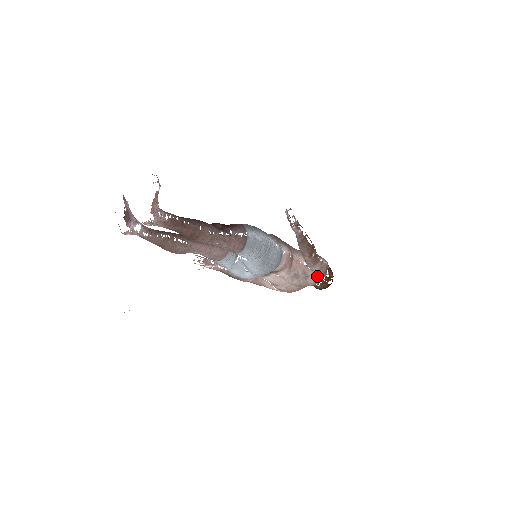
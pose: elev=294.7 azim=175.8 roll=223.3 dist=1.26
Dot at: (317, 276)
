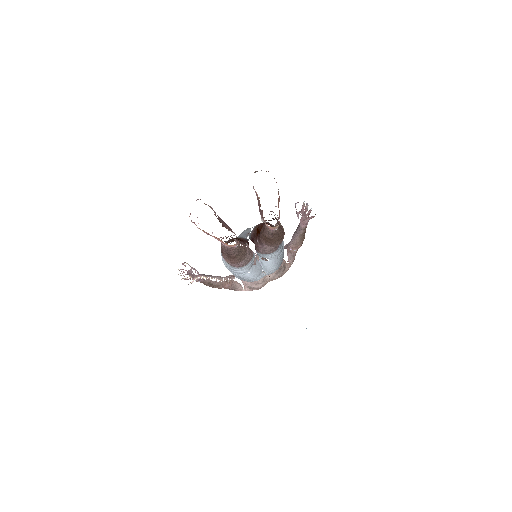
Dot at: (289, 267)
